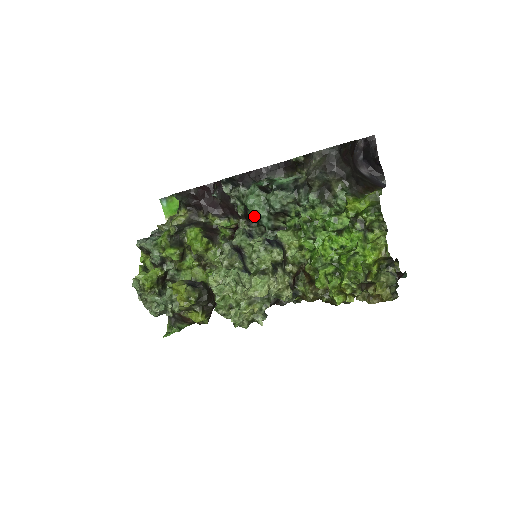
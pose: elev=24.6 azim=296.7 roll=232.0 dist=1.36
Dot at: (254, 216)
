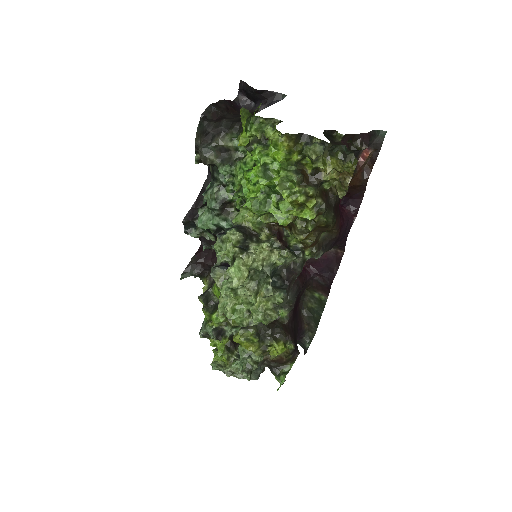
Dot at: (215, 230)
